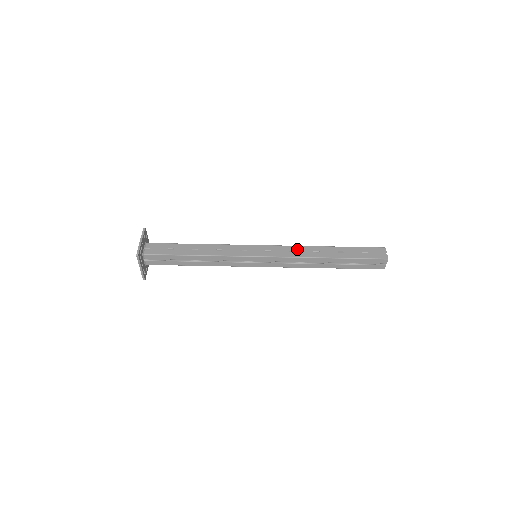
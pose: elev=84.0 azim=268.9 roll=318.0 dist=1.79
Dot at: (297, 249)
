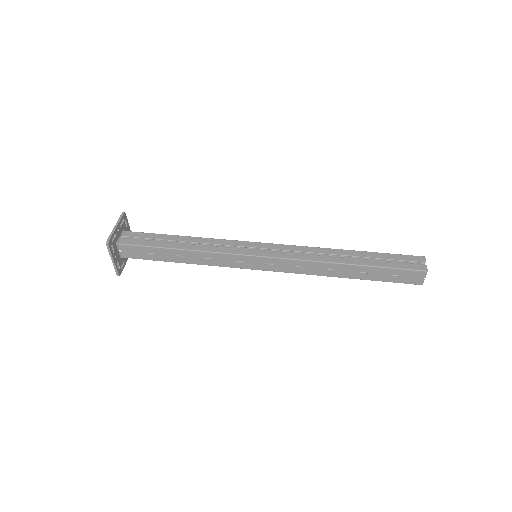
Dot at: occluded
